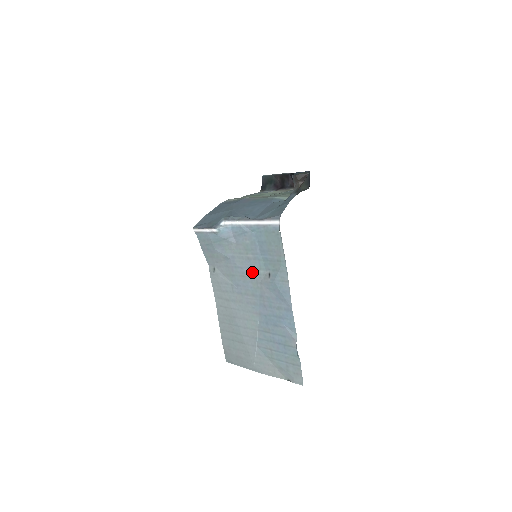
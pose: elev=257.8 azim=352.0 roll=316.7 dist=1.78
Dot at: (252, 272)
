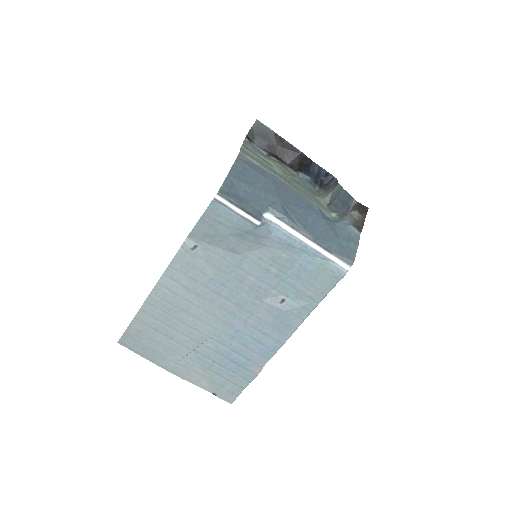
Dot at: (260, 285)
